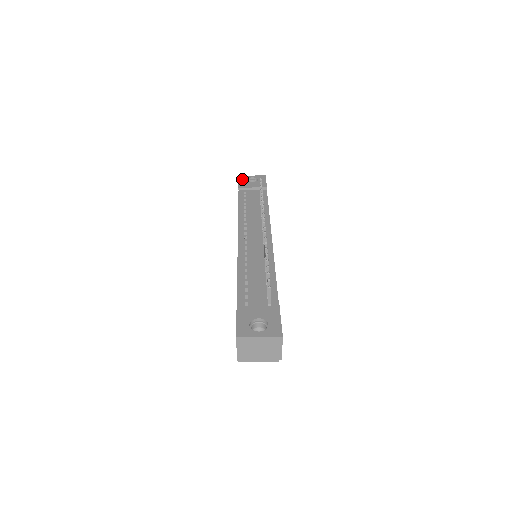
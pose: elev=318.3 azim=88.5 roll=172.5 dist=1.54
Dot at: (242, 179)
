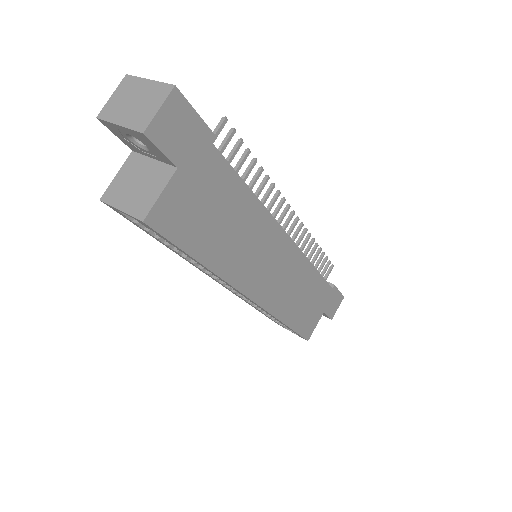
Dot at: occluded
